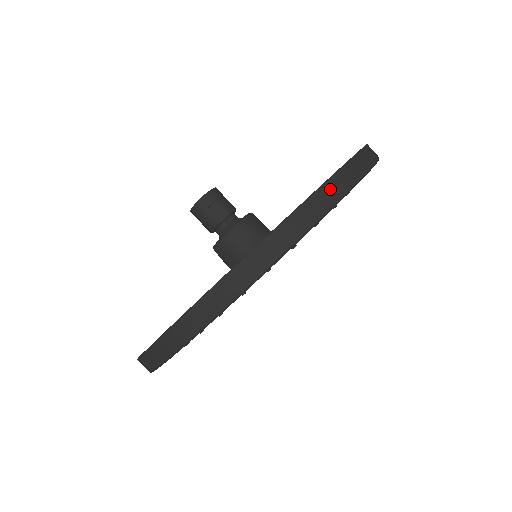
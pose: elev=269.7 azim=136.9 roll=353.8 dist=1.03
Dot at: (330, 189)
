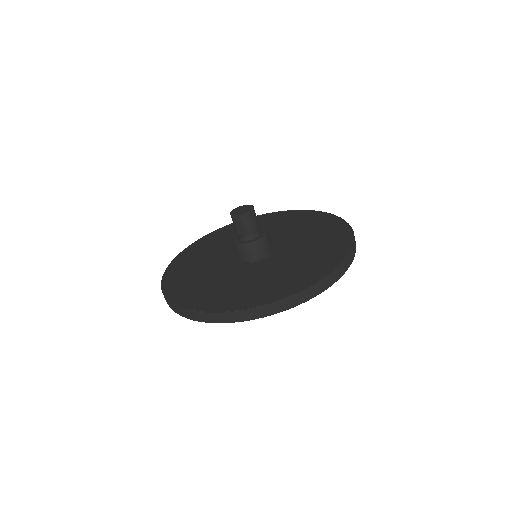
Dot at: (238, 315)
